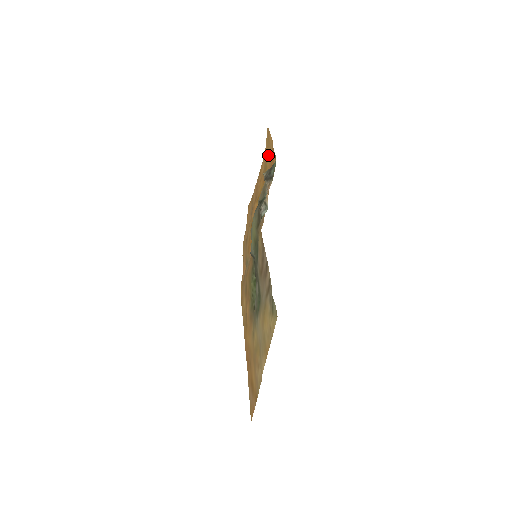
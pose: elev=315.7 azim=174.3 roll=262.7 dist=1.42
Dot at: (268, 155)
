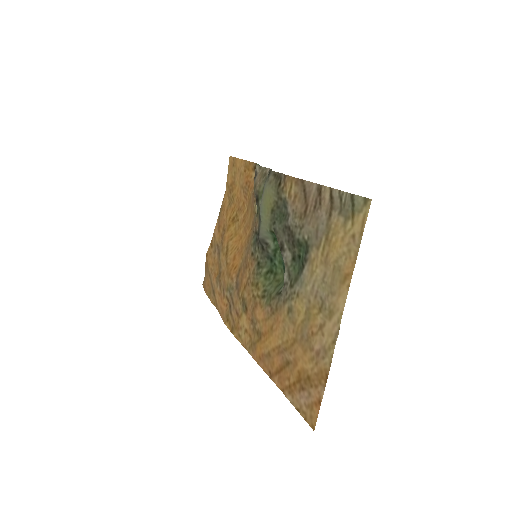
Dot at: (235, 182)
